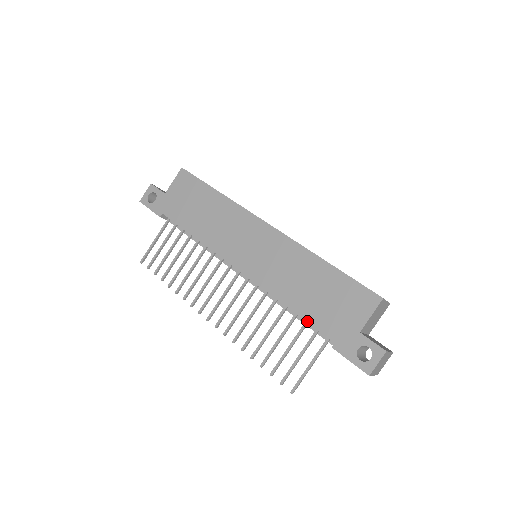
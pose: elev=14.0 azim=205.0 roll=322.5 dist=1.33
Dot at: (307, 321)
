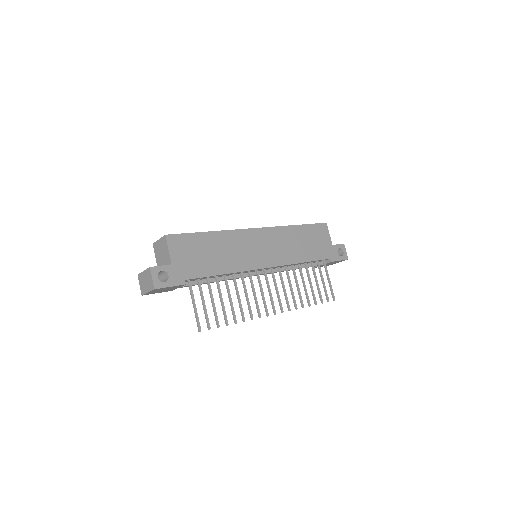
Dot at: (315, 260)
